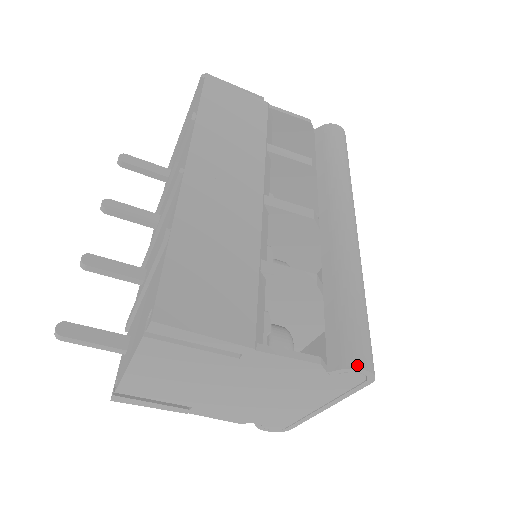
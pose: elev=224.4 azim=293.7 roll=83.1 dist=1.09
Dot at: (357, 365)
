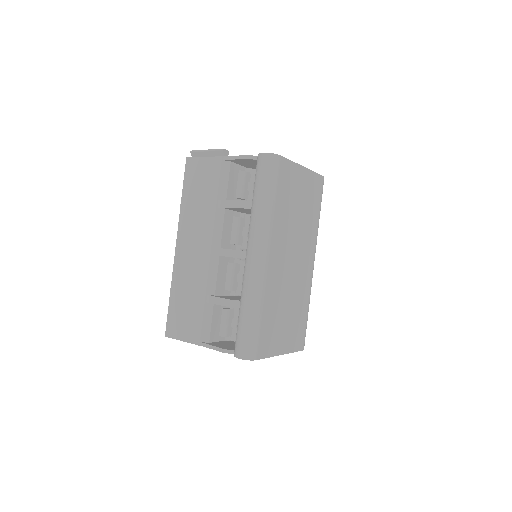
Dot at: (236, 356)
